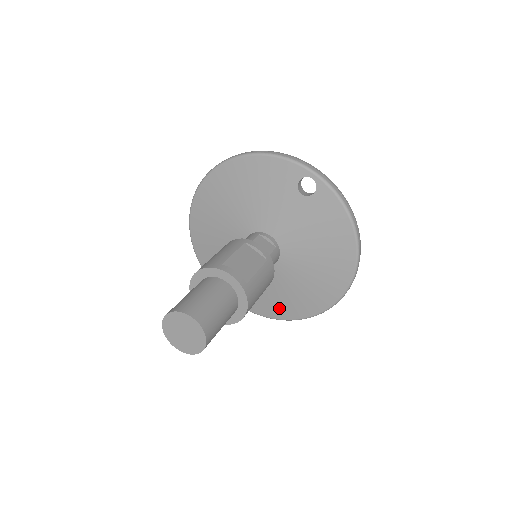
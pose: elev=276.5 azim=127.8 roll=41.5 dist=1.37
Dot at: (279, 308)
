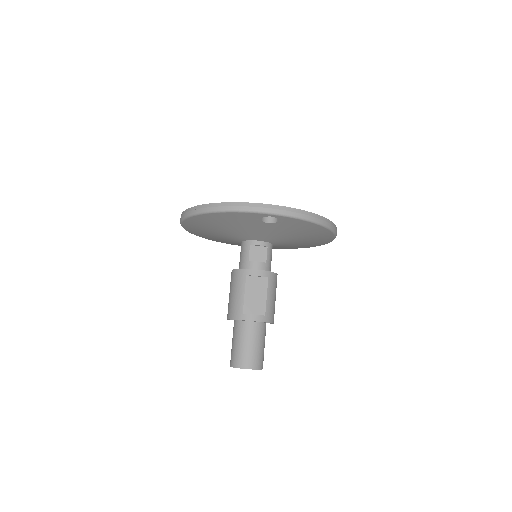
Dot at: occluded
